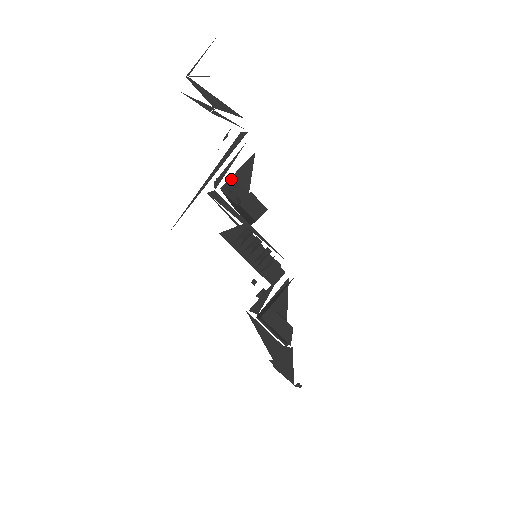
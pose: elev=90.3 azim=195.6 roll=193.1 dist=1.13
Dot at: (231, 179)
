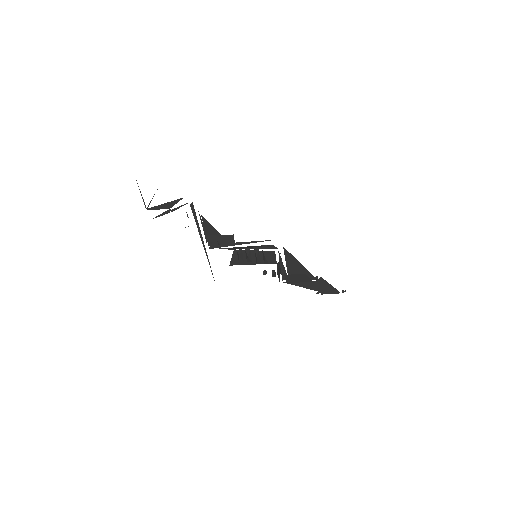
Dot at: (207, 237)
